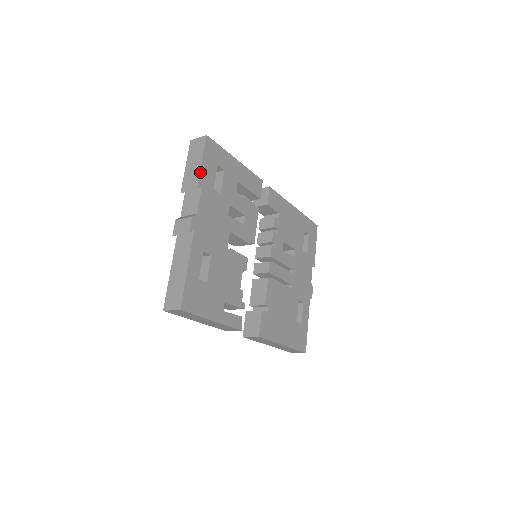
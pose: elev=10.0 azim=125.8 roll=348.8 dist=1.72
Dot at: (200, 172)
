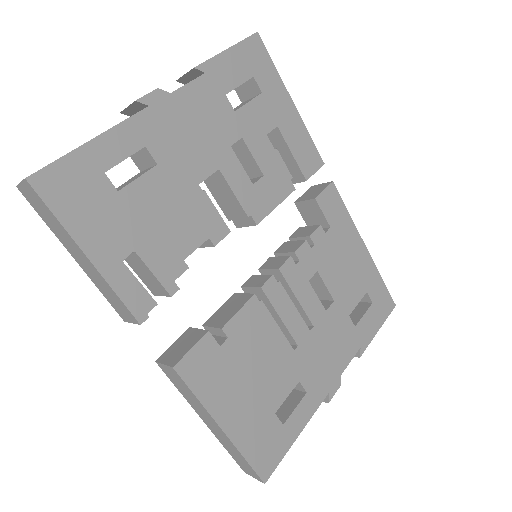
Dot at: (215, 56)
